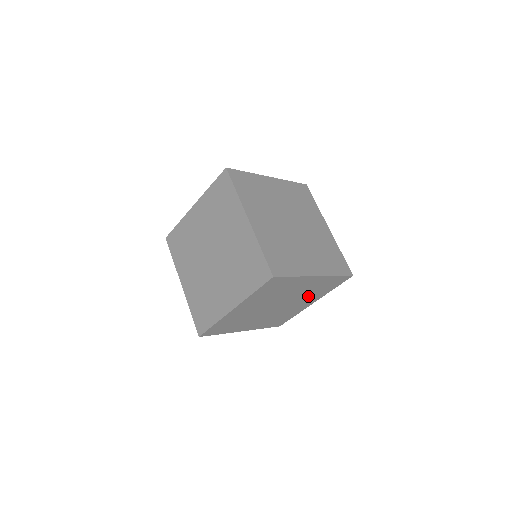
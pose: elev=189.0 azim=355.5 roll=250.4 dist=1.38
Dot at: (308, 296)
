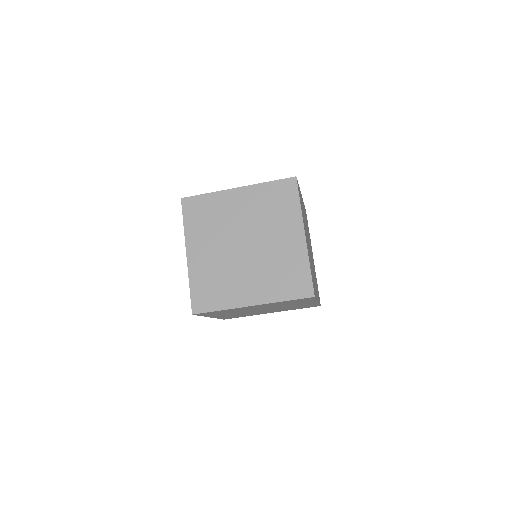
Dot at: (290, 304)
